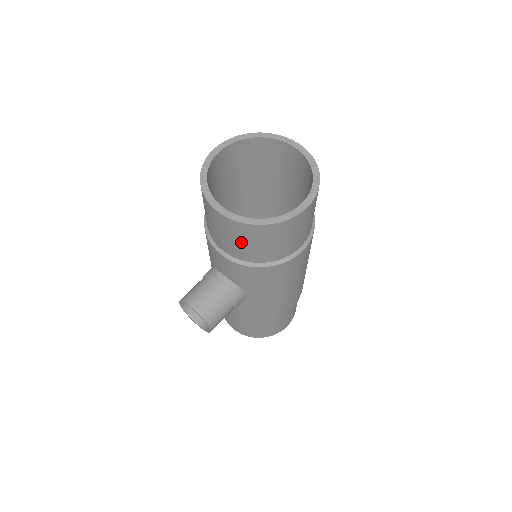
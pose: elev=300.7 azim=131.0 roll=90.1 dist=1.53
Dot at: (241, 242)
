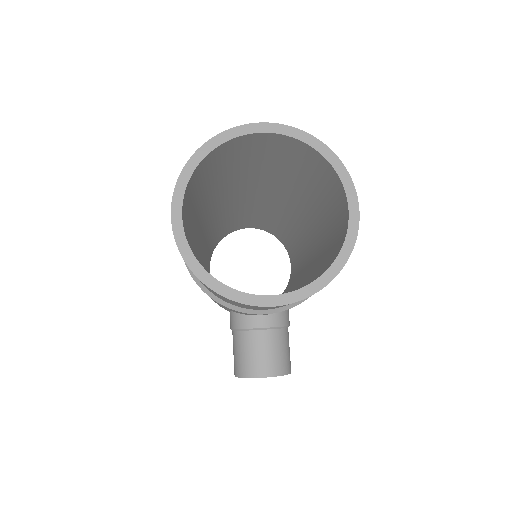
Dot at: occluded
